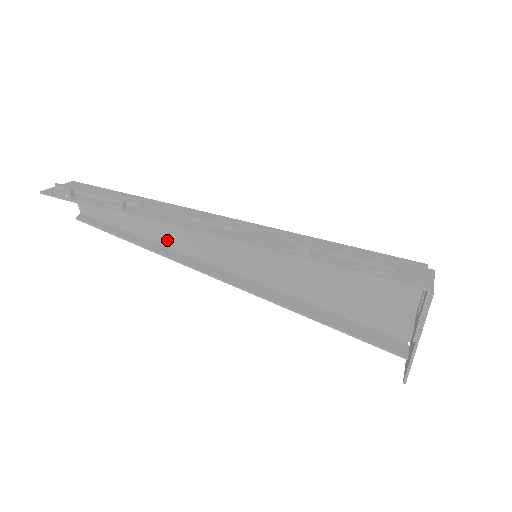
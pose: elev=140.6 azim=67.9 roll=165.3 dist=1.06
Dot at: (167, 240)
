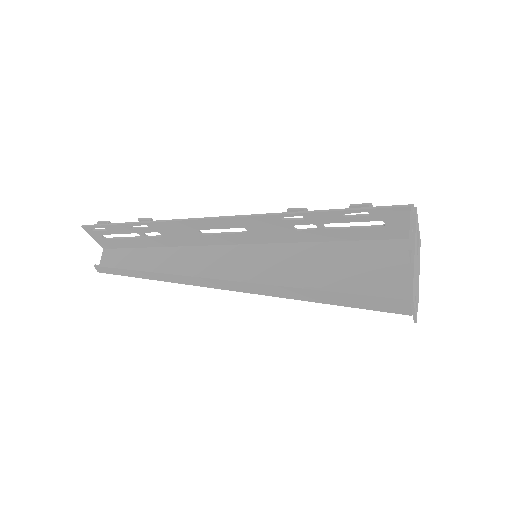
Dot at: occluded
